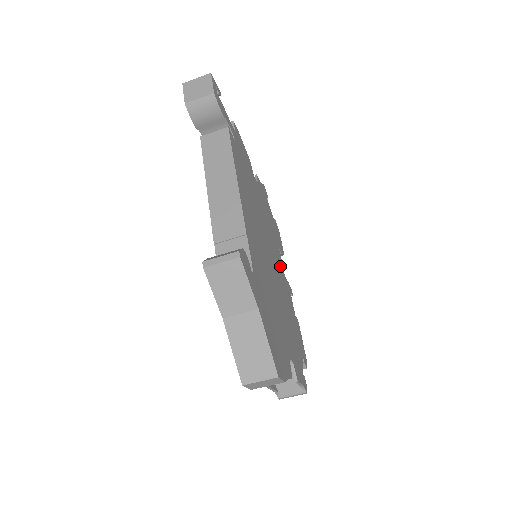
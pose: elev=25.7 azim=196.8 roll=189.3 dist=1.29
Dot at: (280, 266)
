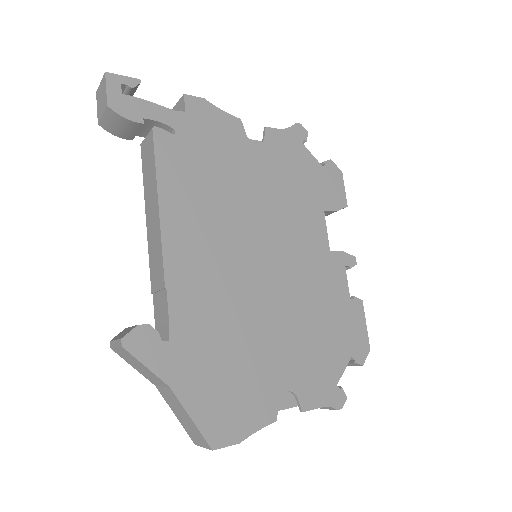
Dot at: (313, 244)
